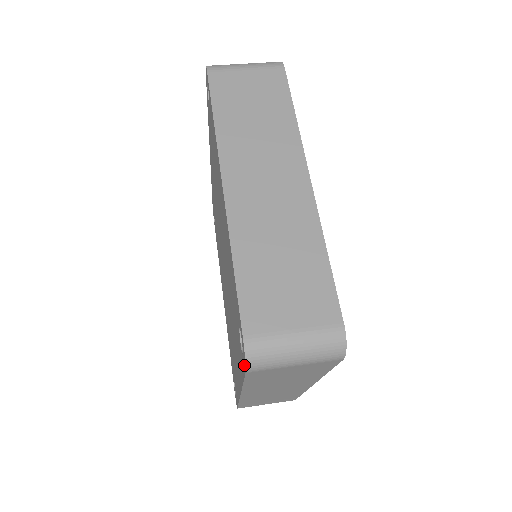
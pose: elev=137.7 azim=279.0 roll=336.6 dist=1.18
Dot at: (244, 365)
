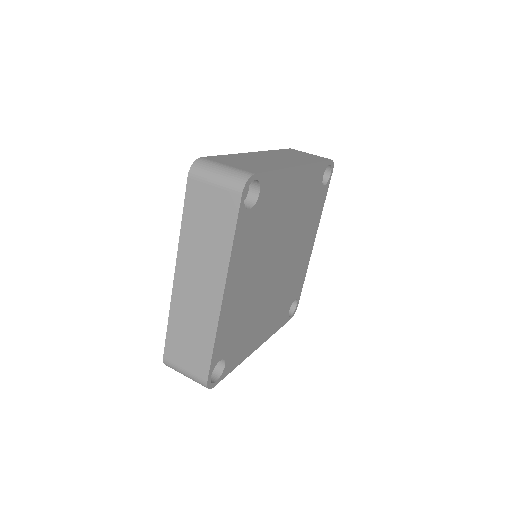
Dot at: occluded
